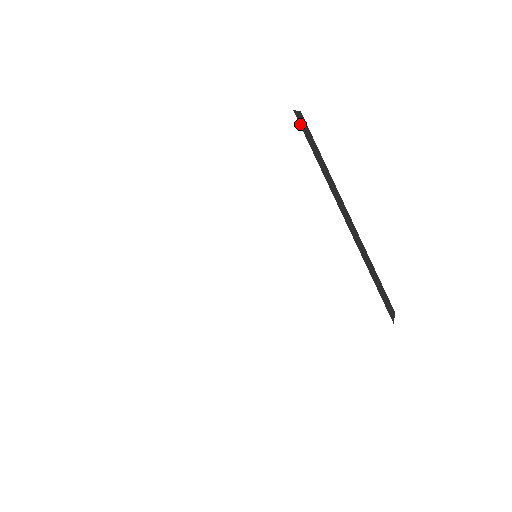
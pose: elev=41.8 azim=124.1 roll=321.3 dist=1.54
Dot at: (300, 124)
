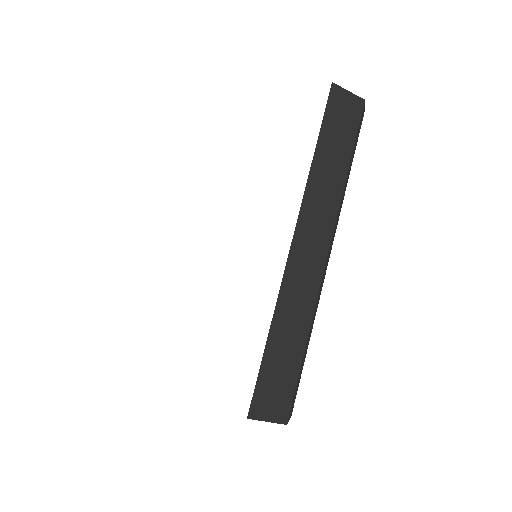
Dot at: occluded
